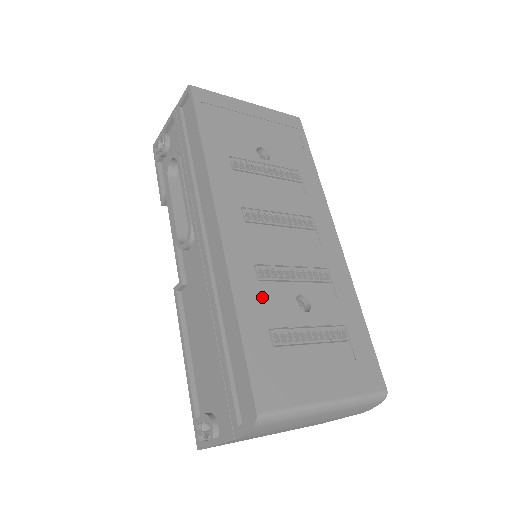
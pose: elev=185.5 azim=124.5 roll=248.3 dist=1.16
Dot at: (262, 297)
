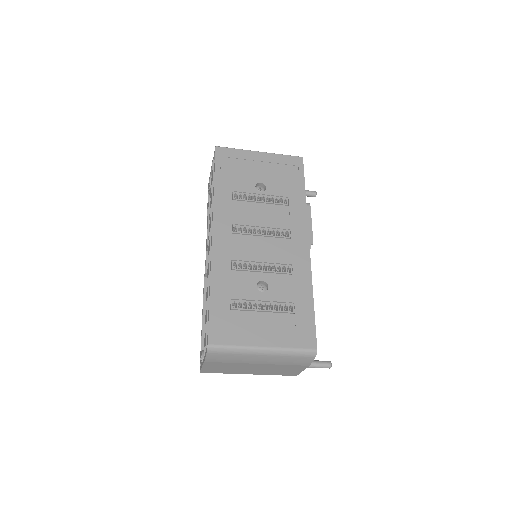
Dot at: (232, 280)
